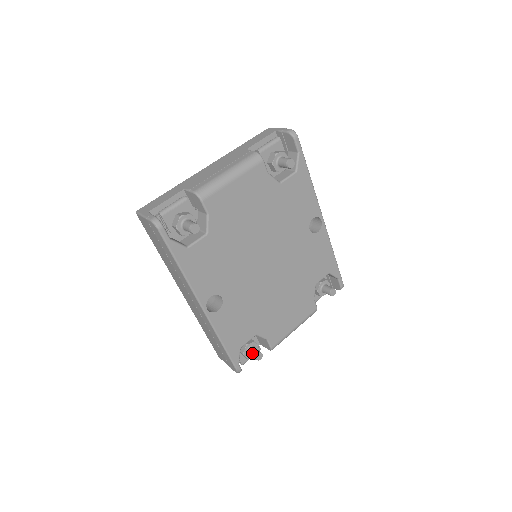
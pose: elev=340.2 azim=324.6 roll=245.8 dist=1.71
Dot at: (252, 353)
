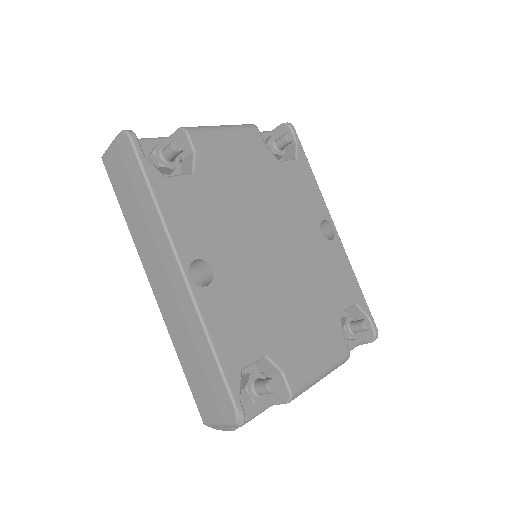
Dot at: (261, 382)
